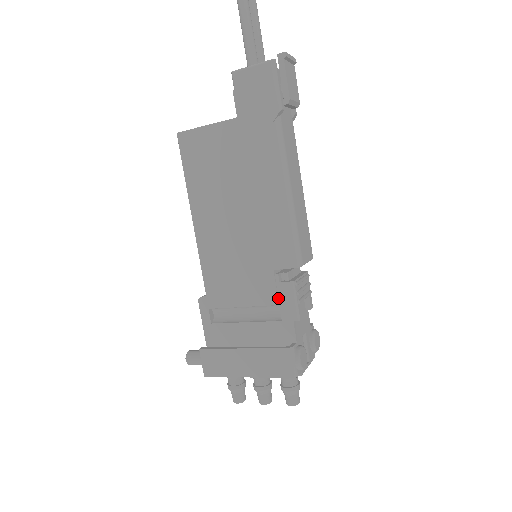
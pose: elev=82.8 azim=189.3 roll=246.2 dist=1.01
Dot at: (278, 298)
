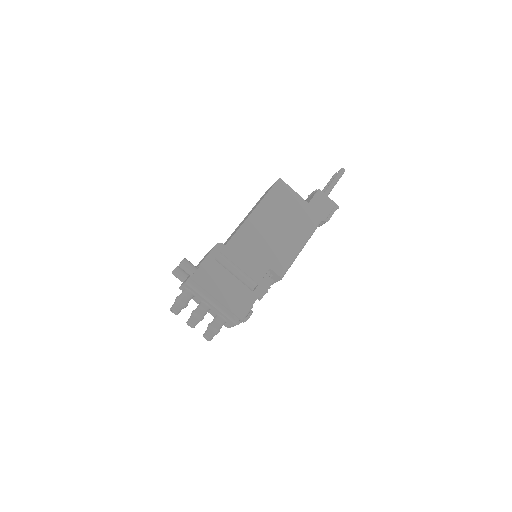
Dot at: (261, 281)
